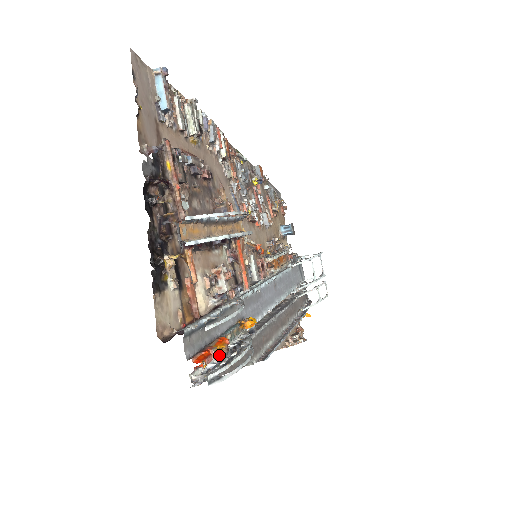
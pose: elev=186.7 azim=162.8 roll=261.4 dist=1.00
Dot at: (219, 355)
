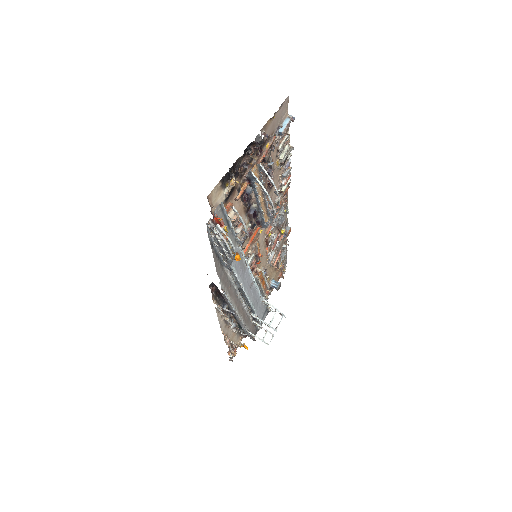
Dot at: (226, 229)
